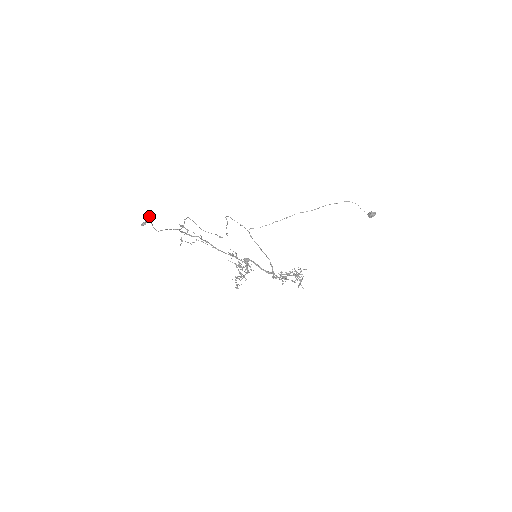
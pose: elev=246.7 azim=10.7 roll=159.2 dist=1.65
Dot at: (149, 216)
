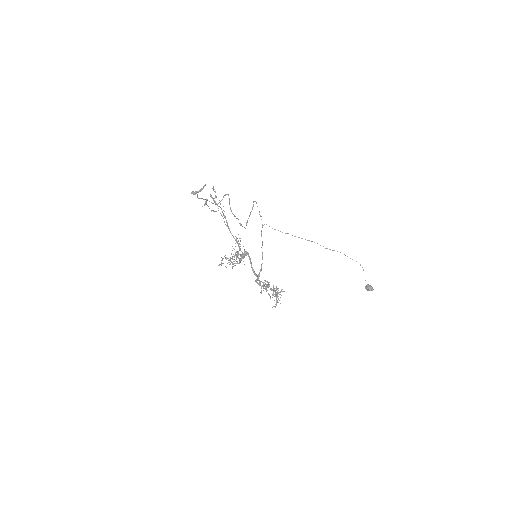
Dot at: (203, 188)
